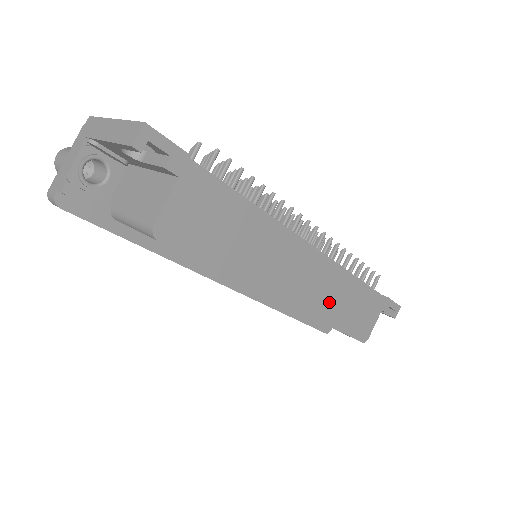
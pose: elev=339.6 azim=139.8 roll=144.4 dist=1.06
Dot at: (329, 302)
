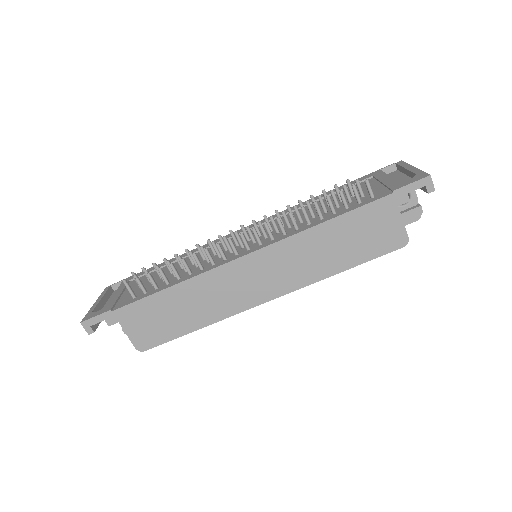
Dot at: (311, 264)
